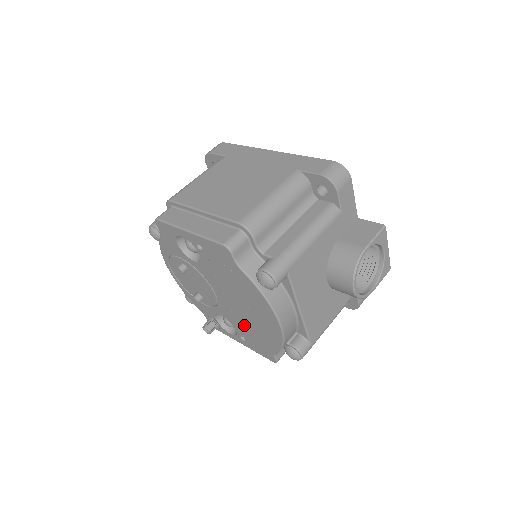
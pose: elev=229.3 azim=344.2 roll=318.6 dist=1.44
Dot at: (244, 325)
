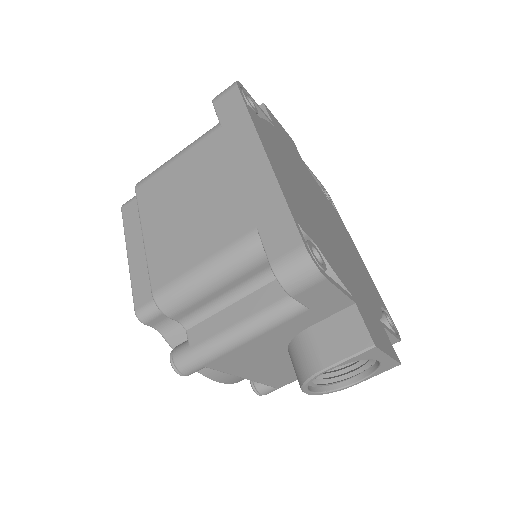
Dot at: occluded
